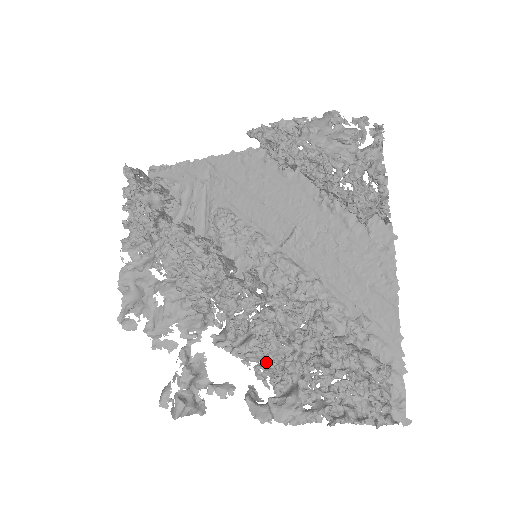
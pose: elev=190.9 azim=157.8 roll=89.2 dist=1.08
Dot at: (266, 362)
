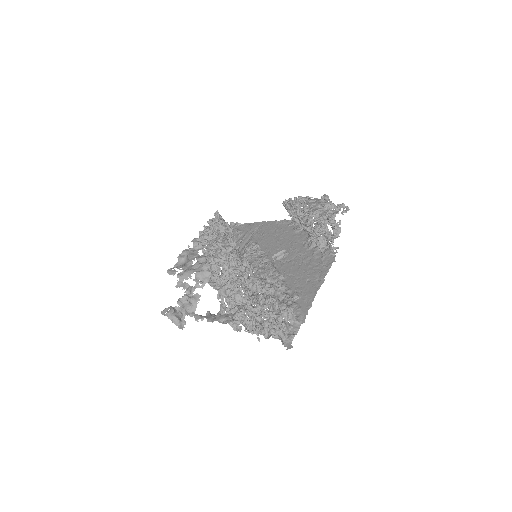
Dot at: occluded
